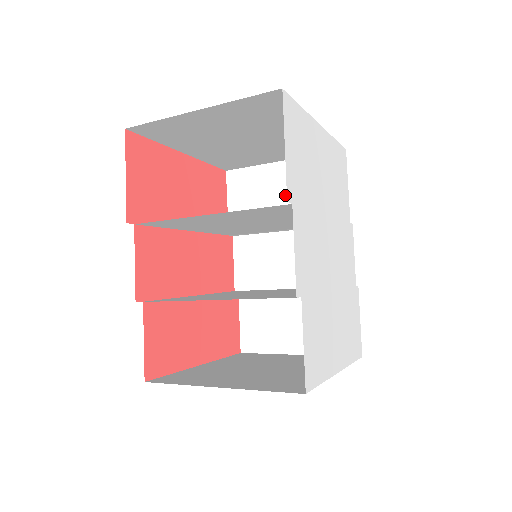
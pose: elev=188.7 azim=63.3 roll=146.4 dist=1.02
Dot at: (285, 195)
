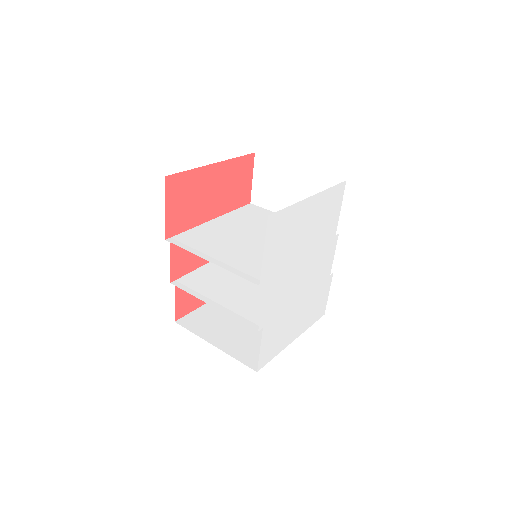
Dot at: (295, 193)
